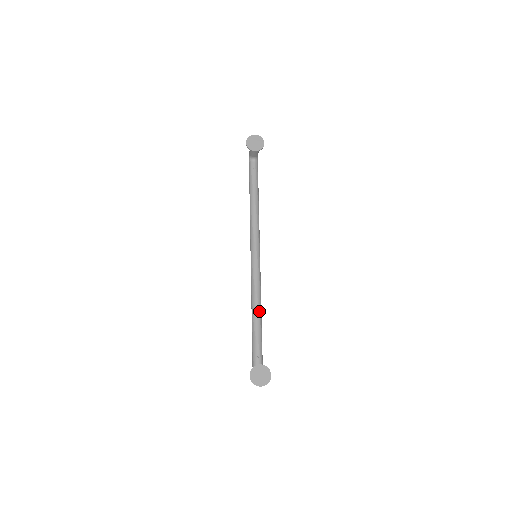
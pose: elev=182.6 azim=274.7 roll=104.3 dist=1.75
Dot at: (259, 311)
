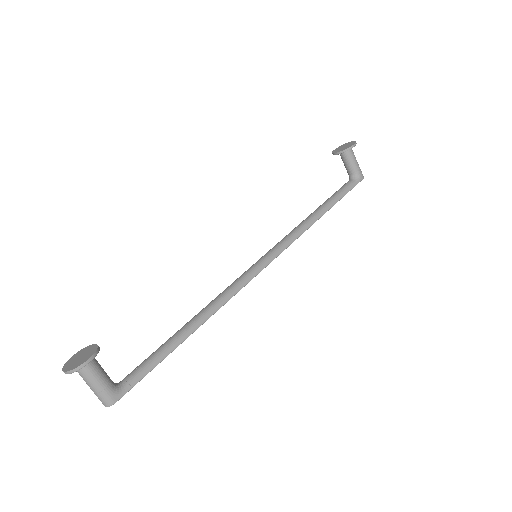
Dot at: (199, 317)
